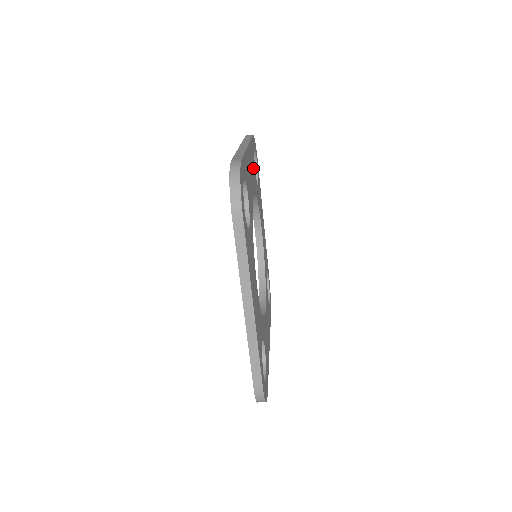
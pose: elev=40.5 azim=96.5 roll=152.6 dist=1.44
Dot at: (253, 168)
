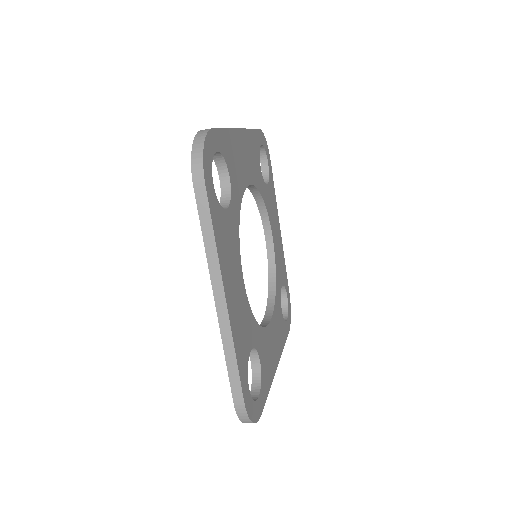
Dot at: (254, 160)
